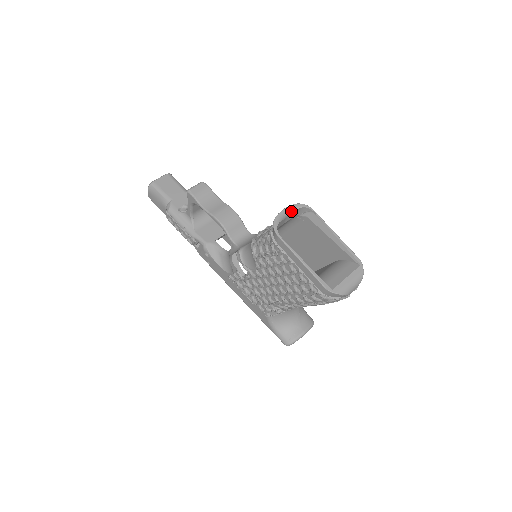
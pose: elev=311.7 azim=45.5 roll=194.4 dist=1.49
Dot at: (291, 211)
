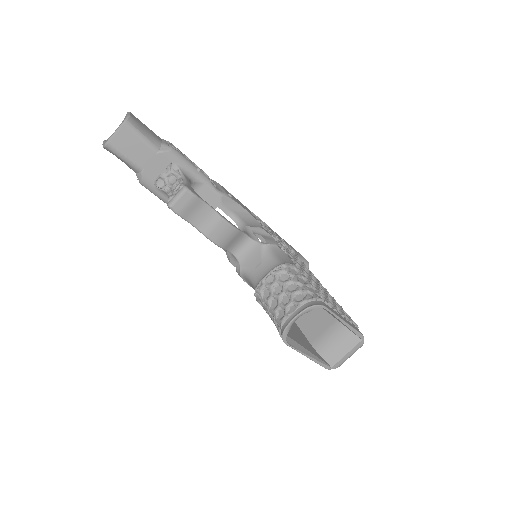
Dot at: occluded
